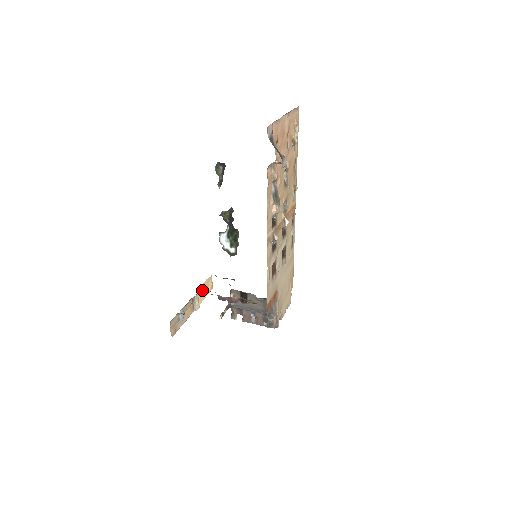
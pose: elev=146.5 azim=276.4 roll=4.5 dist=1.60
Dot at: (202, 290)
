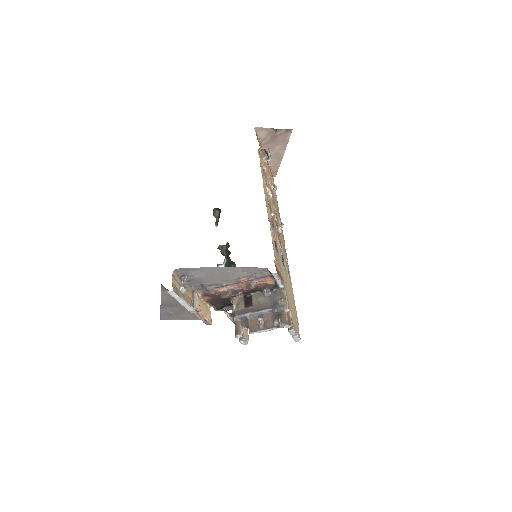
Dot at: (201, 305)
